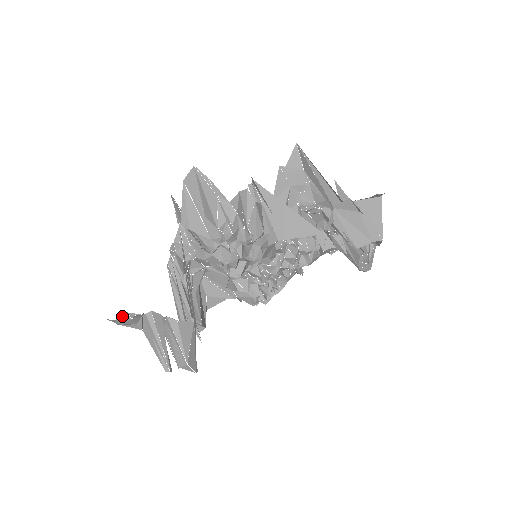
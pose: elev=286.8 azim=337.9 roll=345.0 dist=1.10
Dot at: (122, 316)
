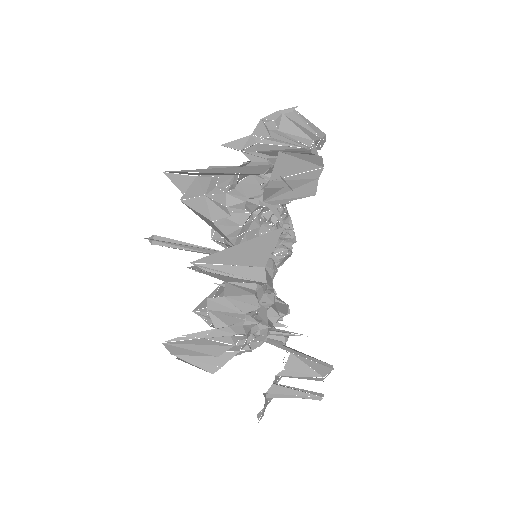
Dot at: (258, 417)
